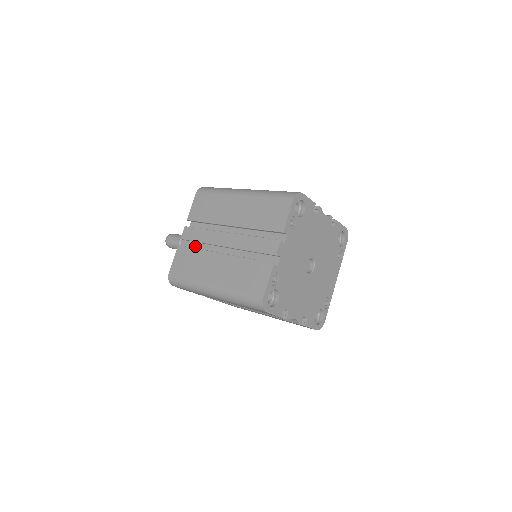
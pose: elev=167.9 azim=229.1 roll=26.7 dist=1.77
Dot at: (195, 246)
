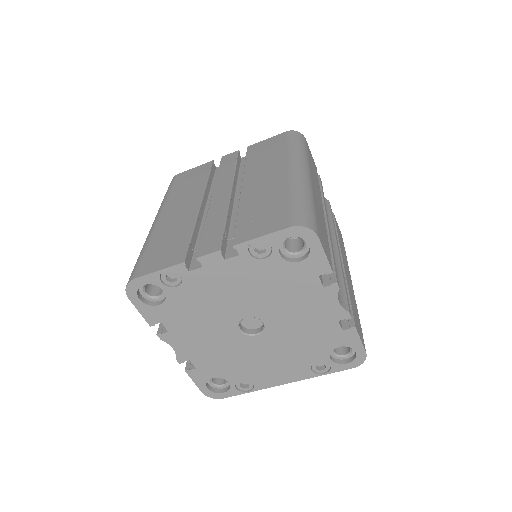
Dot at: occluded
